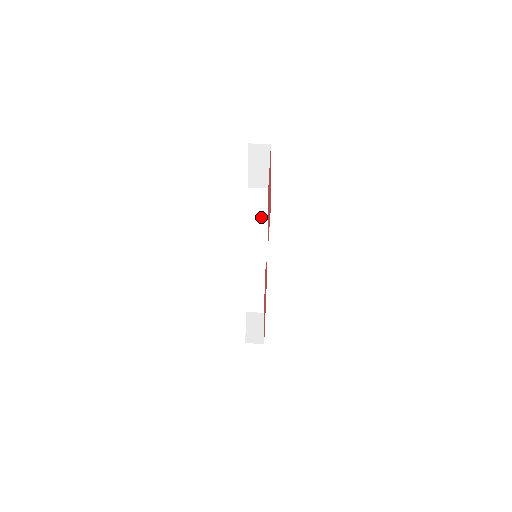
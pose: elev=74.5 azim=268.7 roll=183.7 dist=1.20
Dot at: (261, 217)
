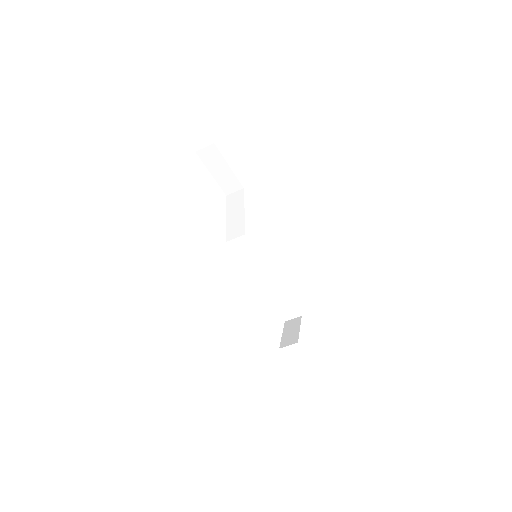
Dot at: (238, 214)
